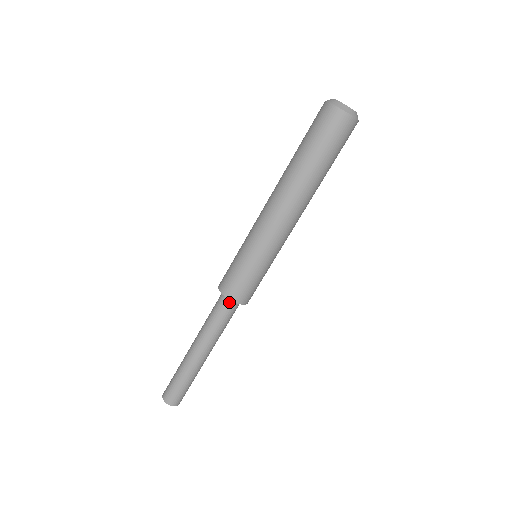
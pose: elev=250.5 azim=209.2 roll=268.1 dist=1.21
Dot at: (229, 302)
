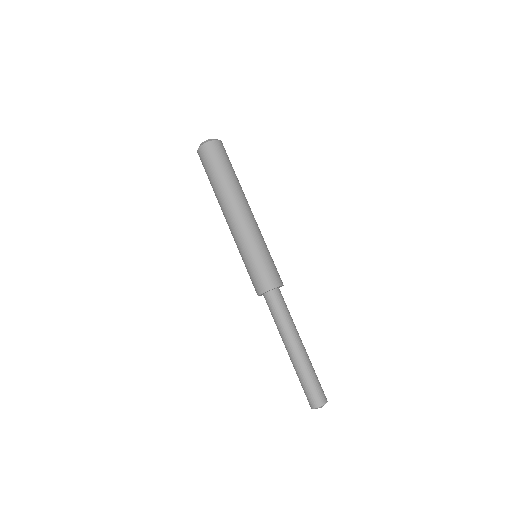
Dot at: (273, 294)
